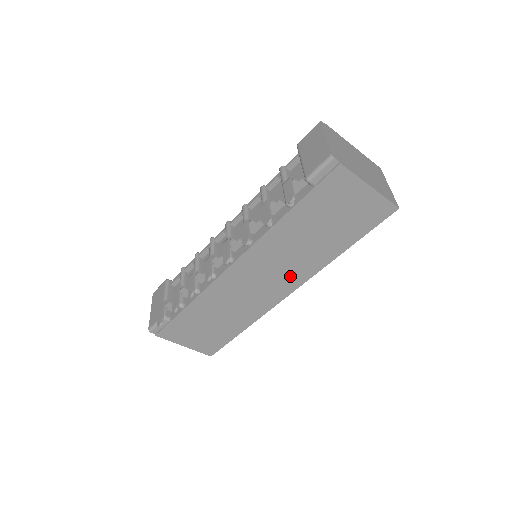
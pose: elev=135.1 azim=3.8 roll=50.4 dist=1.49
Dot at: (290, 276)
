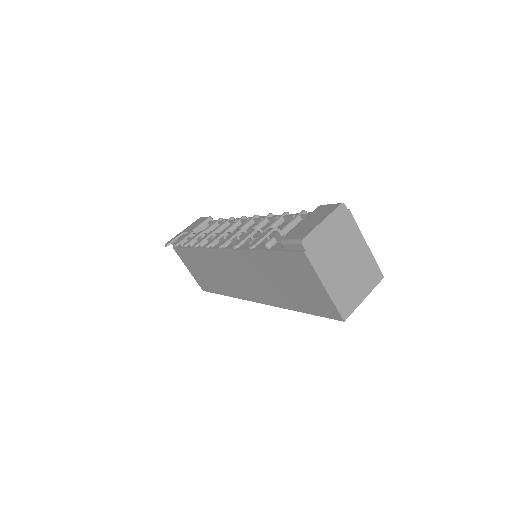
Dot at: (259, 291)
